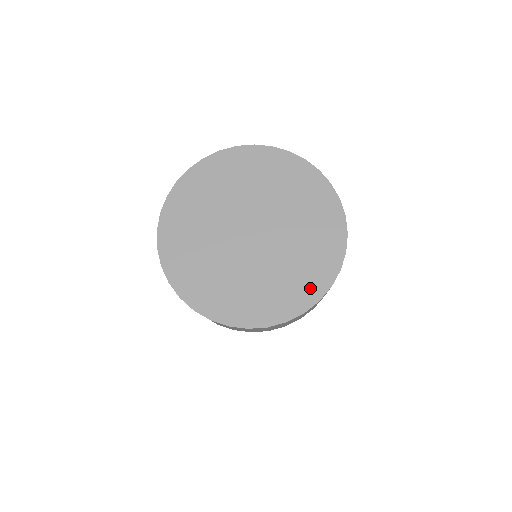
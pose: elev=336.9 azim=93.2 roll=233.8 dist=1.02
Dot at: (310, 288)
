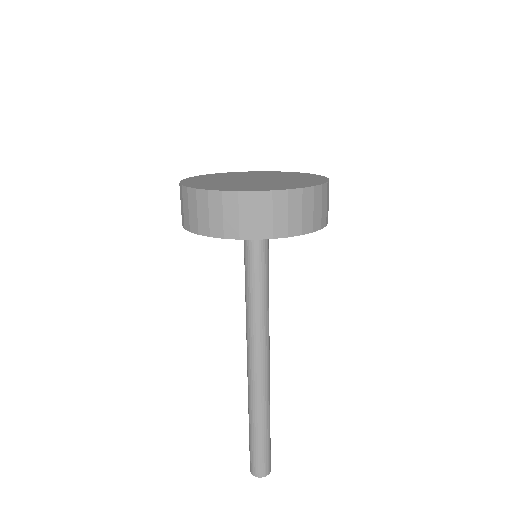
Dot at: (317, 180)
